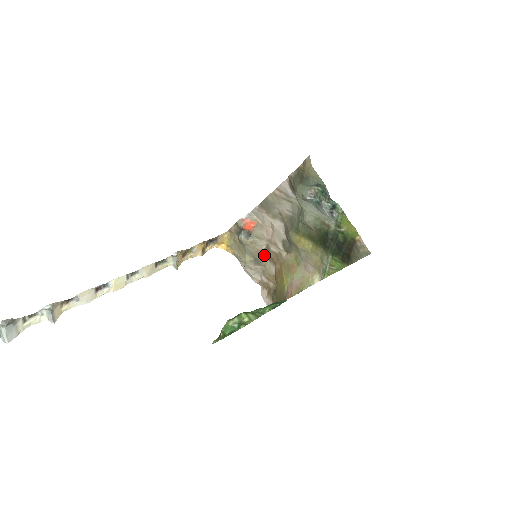
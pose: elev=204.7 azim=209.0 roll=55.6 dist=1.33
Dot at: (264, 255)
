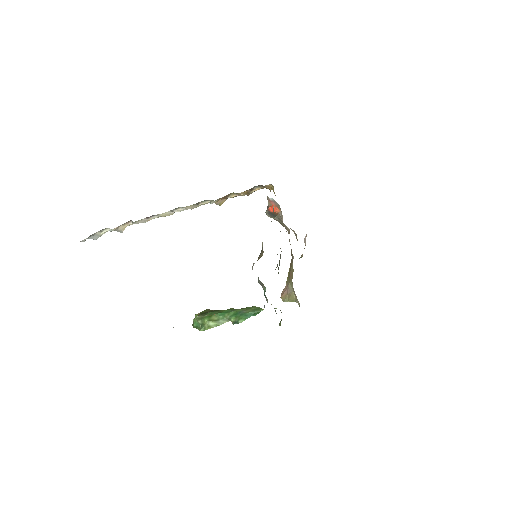
Dot at: occluded
